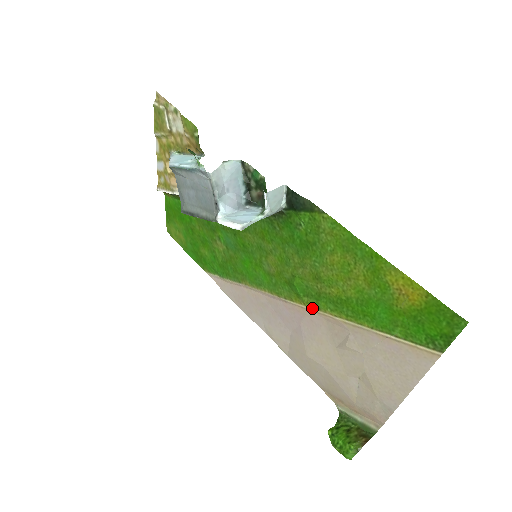
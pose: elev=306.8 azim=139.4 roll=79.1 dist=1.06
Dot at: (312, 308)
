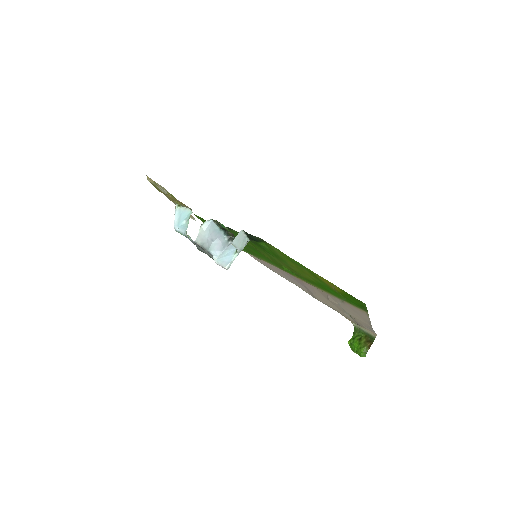
Dot at: (302, 280)
